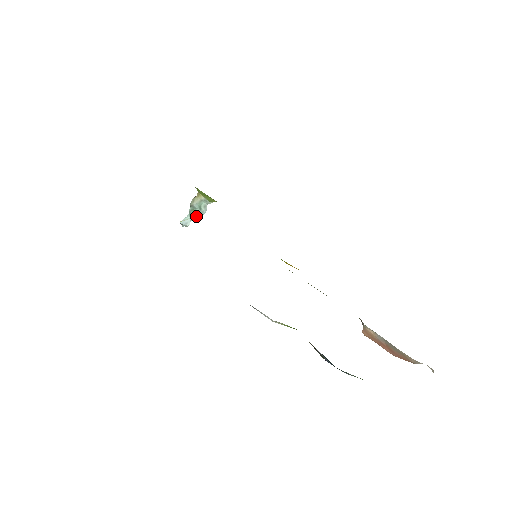
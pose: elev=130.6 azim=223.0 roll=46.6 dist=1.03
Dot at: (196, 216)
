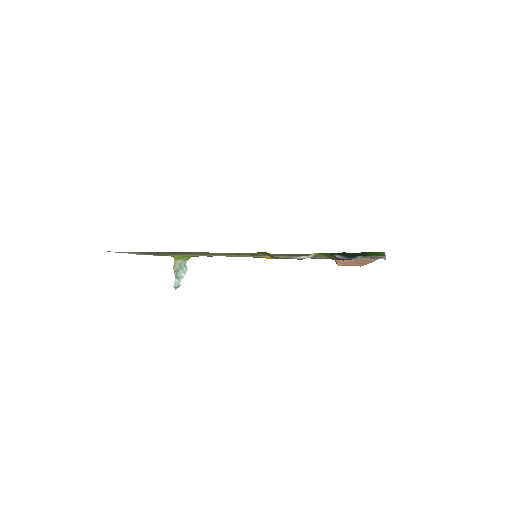
Dot at: (182, 276)
